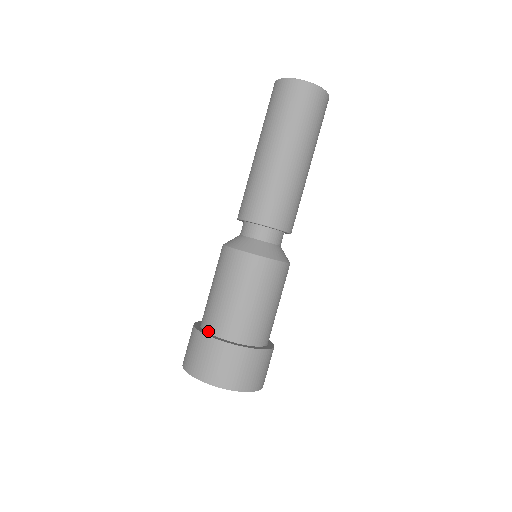
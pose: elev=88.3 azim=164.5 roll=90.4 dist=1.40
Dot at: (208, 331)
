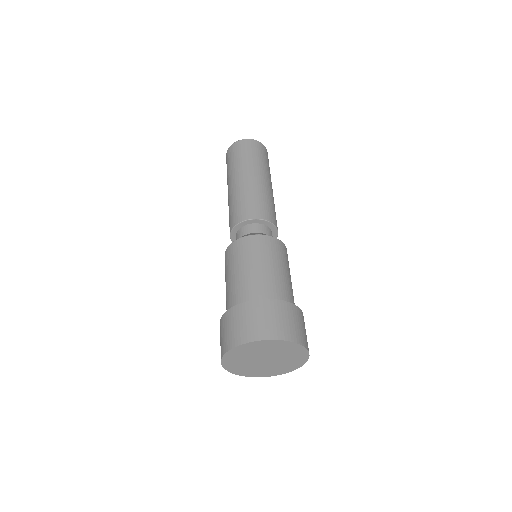
Dot at: occluded
